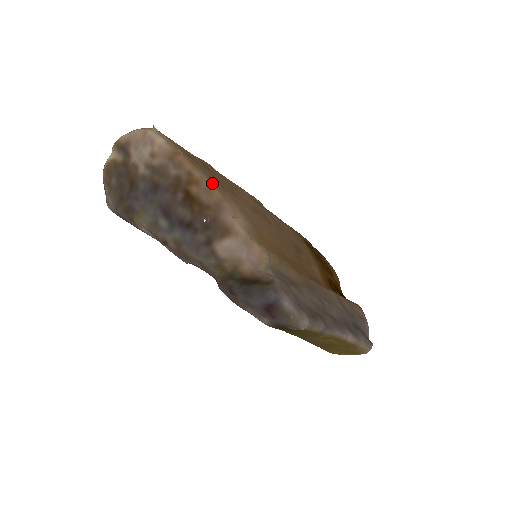
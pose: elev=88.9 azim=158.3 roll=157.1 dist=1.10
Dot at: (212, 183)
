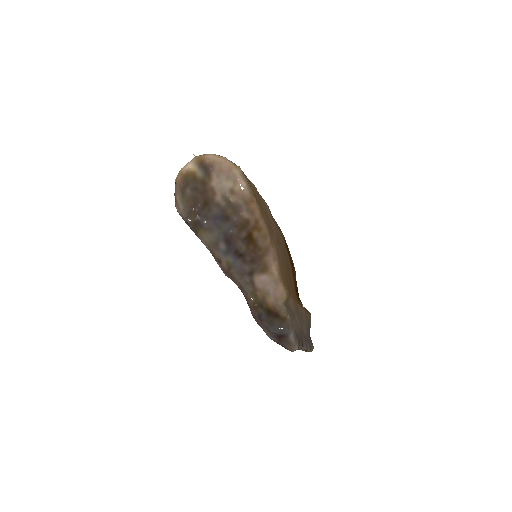
Dot at: (268, 231)
